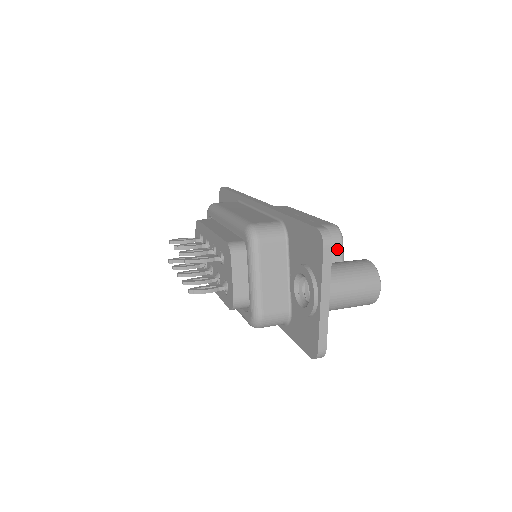
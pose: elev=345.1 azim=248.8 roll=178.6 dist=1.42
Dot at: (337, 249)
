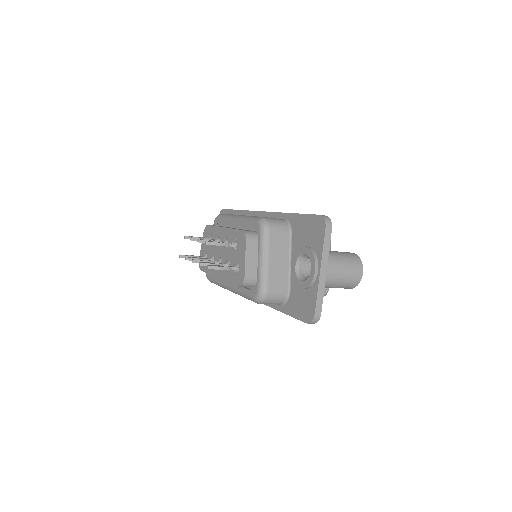
Dot at: occluded
